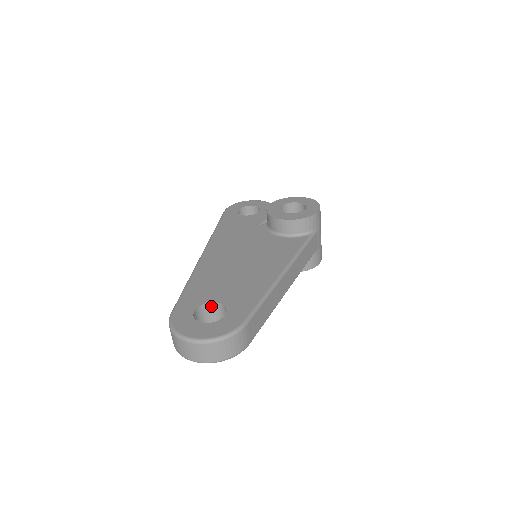
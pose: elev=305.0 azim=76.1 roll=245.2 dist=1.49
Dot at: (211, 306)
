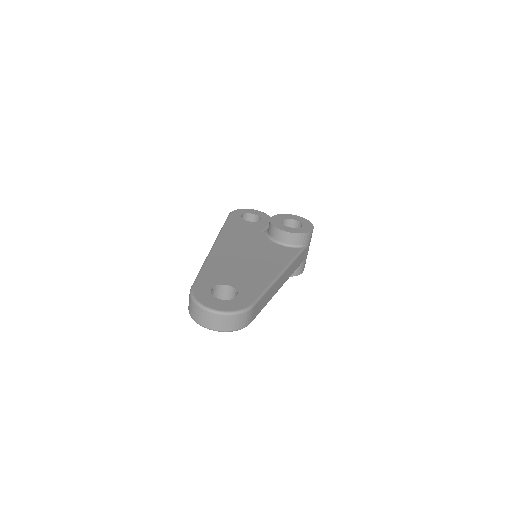
Dot at: (223, 288)
